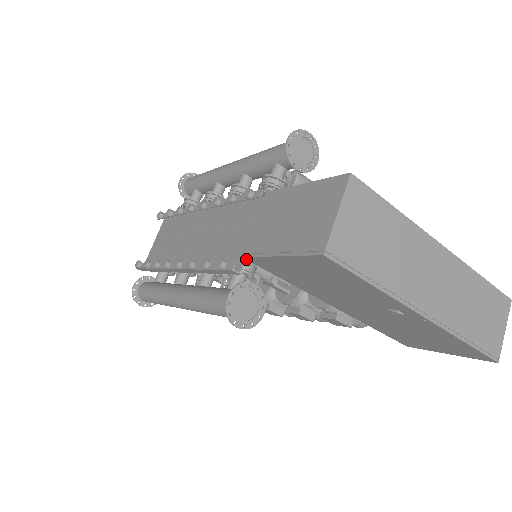
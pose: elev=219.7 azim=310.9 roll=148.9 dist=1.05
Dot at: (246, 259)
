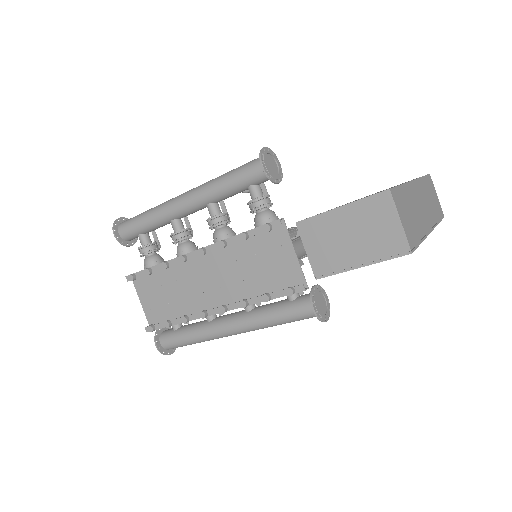
Dot at: (318, 278)
